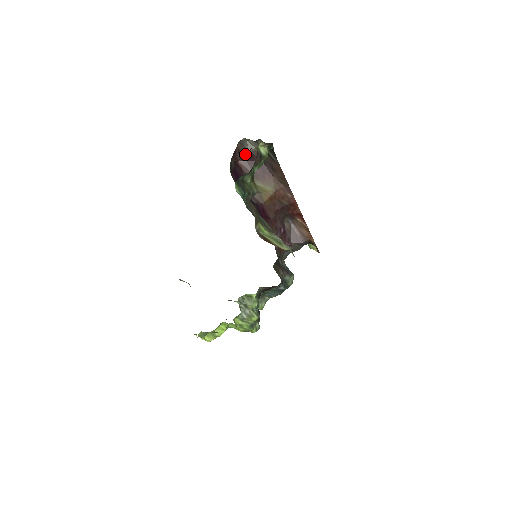
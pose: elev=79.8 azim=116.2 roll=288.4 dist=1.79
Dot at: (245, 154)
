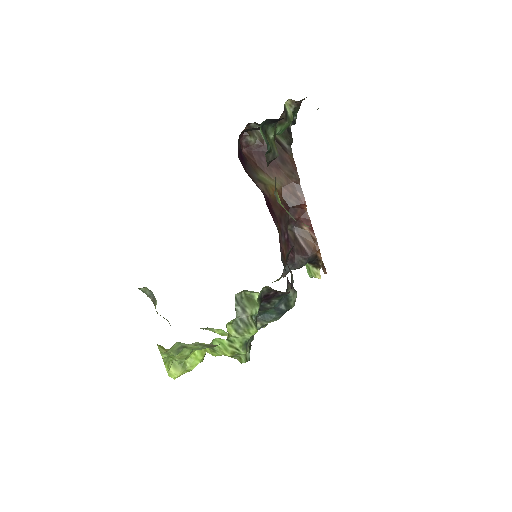
Dot at: (252, 140)
